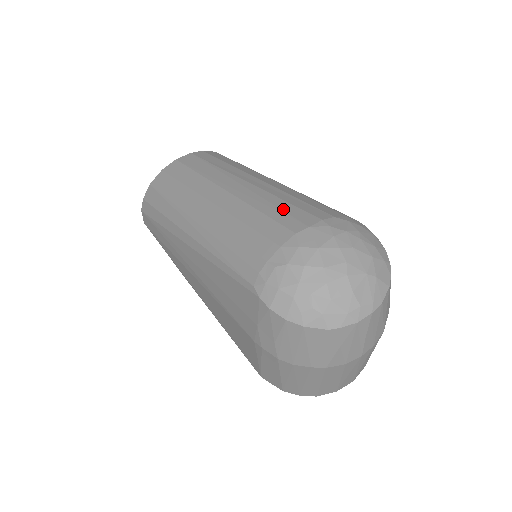
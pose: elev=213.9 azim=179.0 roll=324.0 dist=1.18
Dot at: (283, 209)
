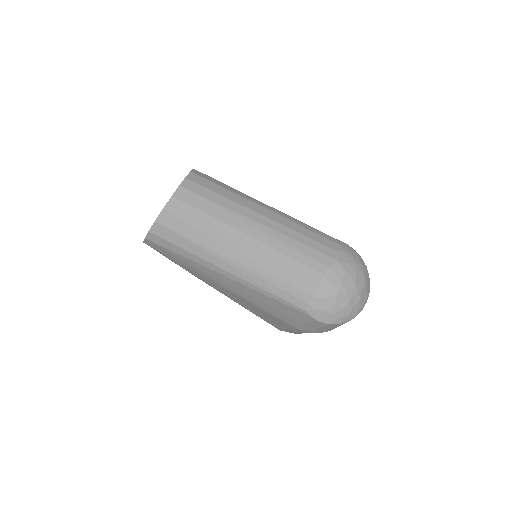
Dot at: (304, 252)
